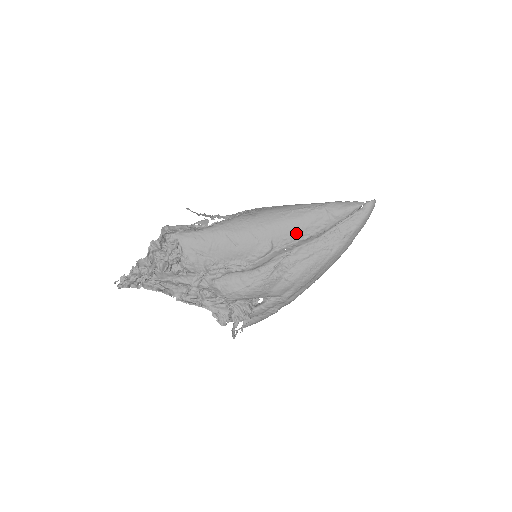
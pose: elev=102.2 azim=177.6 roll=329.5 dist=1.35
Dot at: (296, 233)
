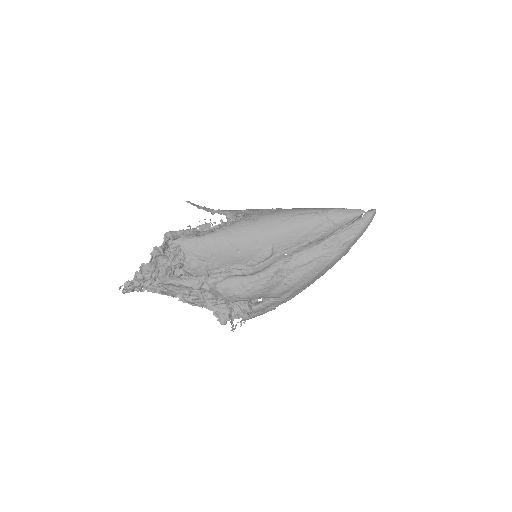
Dot at: (296, 239)
